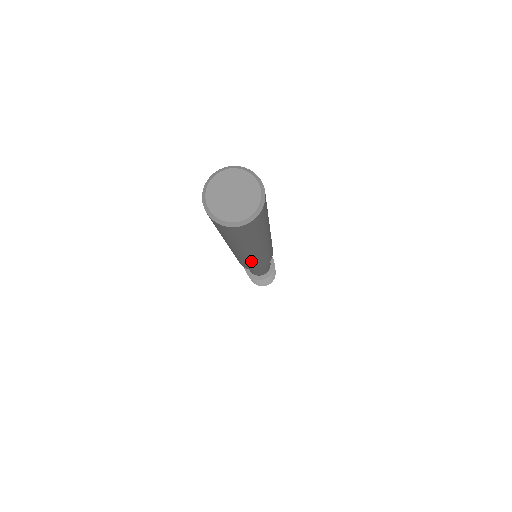
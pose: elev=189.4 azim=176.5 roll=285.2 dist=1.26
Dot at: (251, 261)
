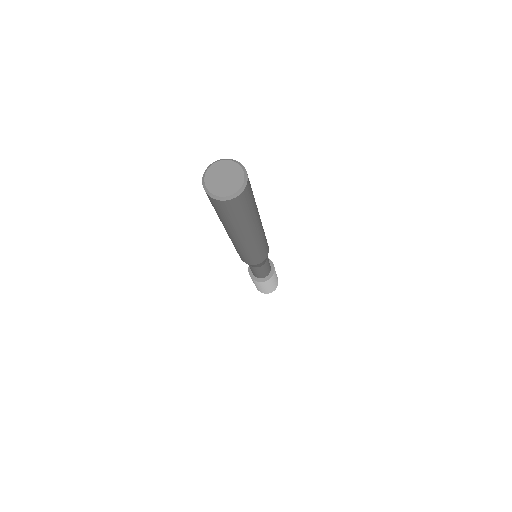
Dot at: (262, 241)
